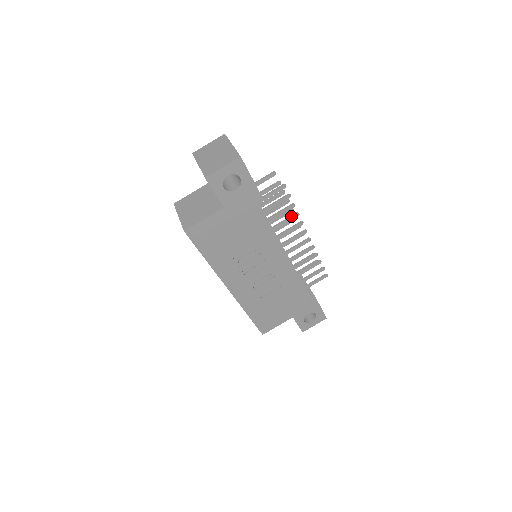
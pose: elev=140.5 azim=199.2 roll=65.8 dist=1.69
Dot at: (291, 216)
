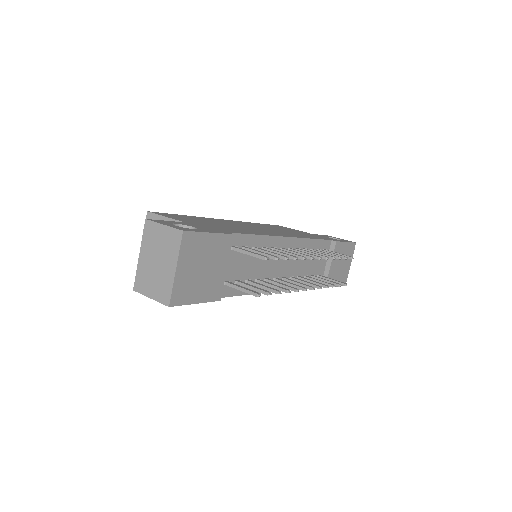
Dot at: (279, 289)
